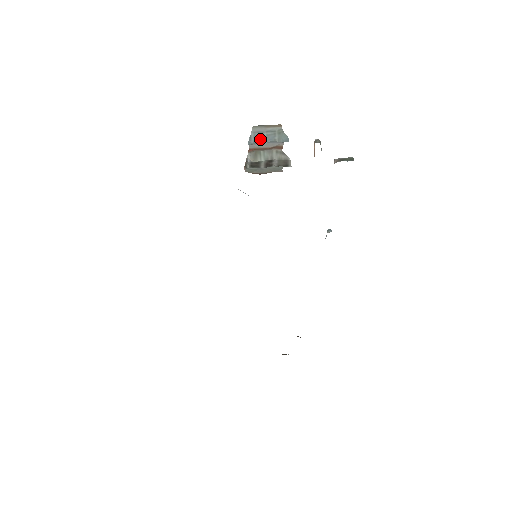
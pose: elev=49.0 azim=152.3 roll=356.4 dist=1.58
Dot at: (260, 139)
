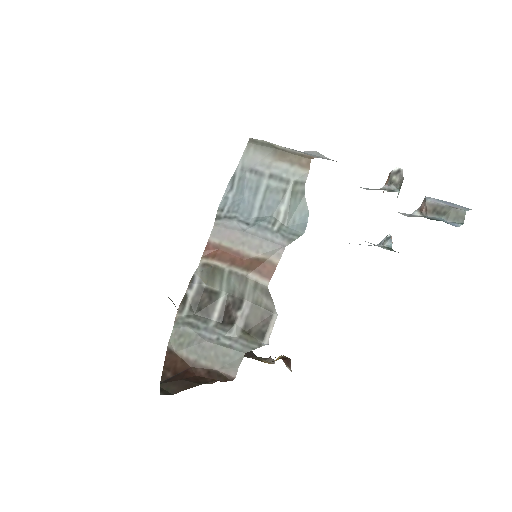
Dot at: (248, 197)
